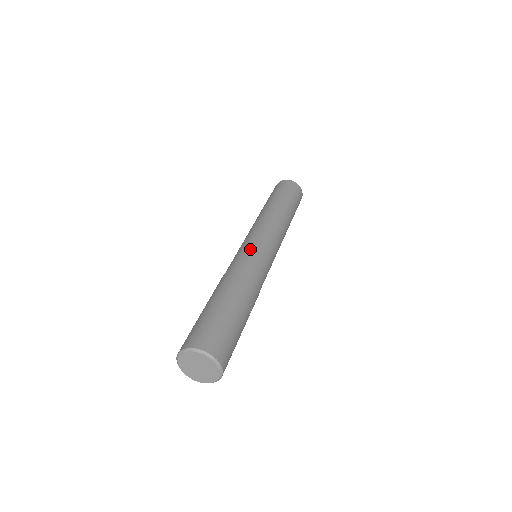
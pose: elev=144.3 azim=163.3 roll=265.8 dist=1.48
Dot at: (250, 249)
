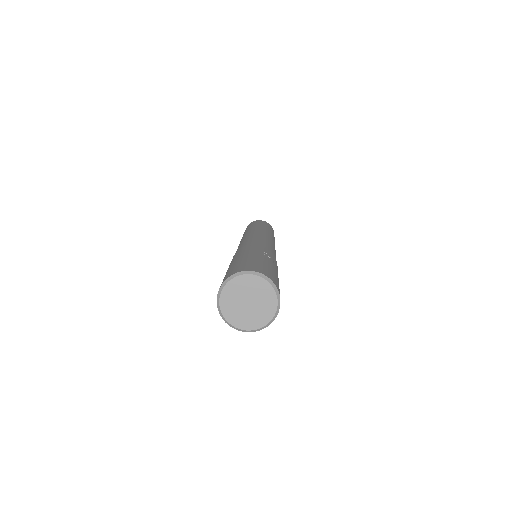
Dot at: (239, 246)
